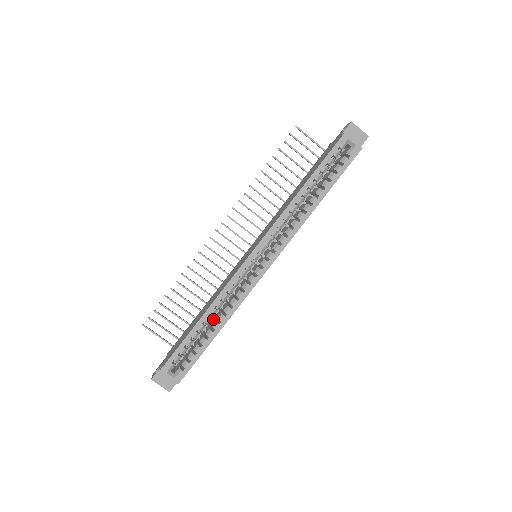
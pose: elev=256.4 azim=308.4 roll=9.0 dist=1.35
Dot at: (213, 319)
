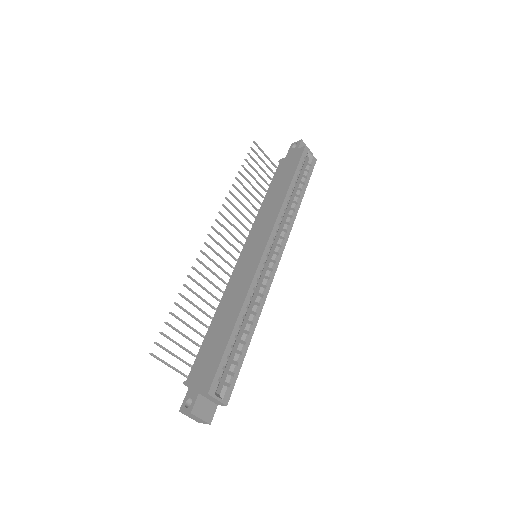
Dot at: occluded
